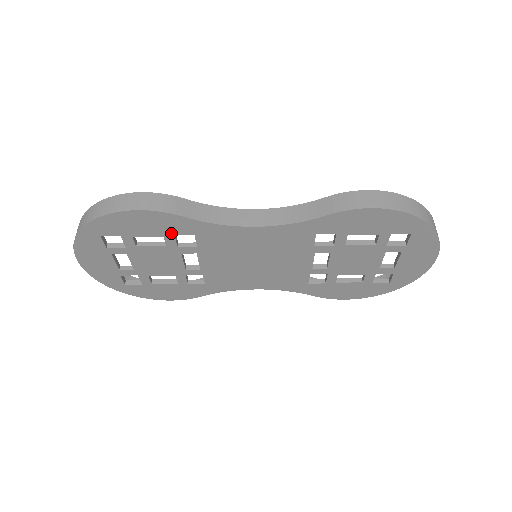
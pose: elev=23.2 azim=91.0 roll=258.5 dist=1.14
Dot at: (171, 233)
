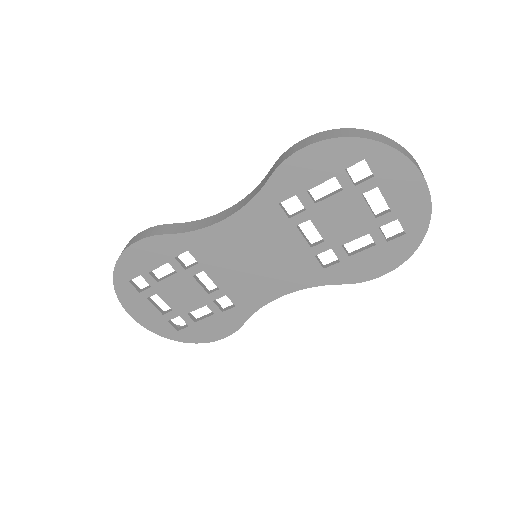
Dot at: (171, 256)
